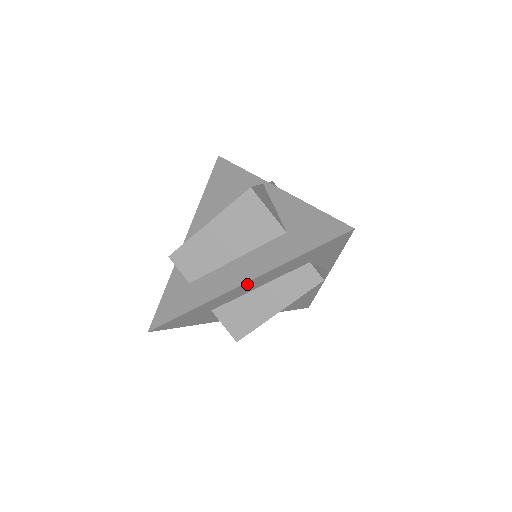
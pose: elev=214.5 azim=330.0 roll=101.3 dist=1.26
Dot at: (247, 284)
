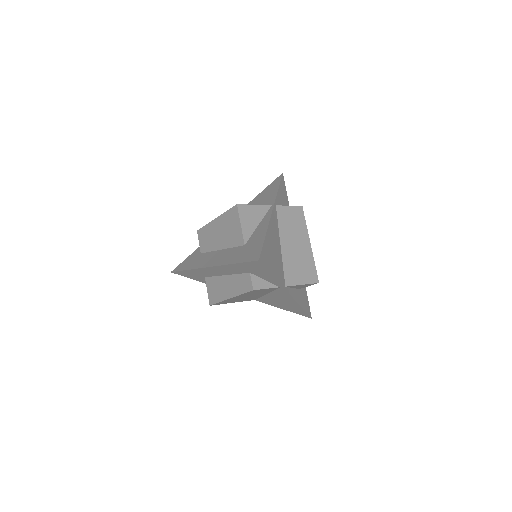
Dot at: (212, 268)
